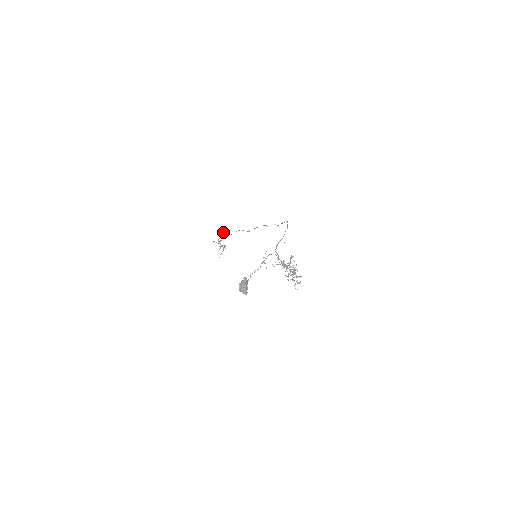
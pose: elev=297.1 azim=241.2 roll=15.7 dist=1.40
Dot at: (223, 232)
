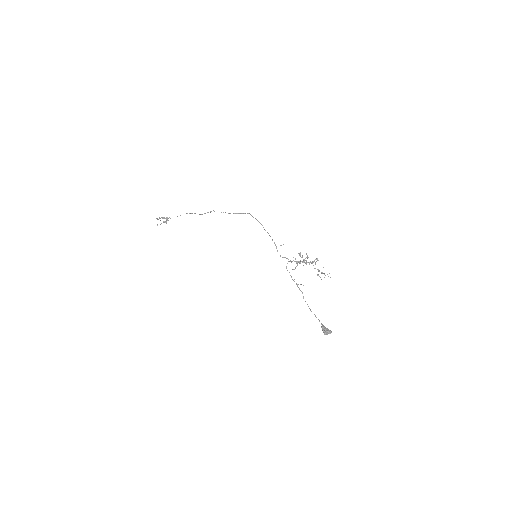
Dot at: occluded
